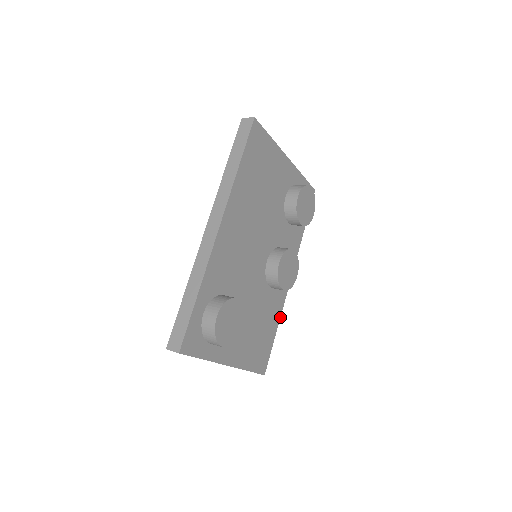
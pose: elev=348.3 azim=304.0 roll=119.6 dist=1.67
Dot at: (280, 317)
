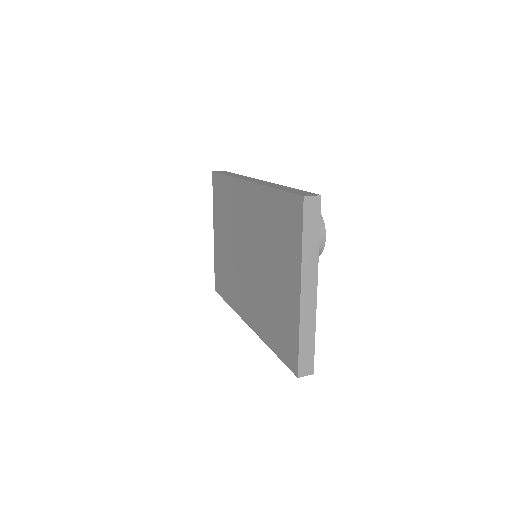
Dot at: occluded
